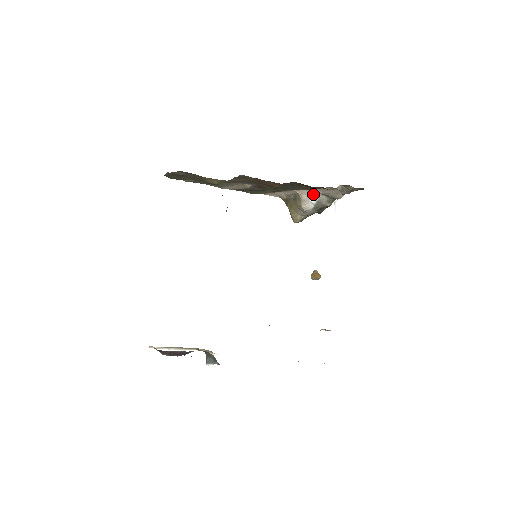
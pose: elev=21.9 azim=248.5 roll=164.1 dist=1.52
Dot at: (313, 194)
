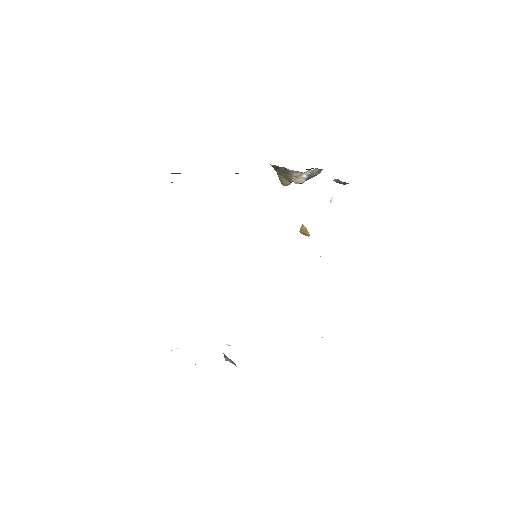
Dot at: occluded
